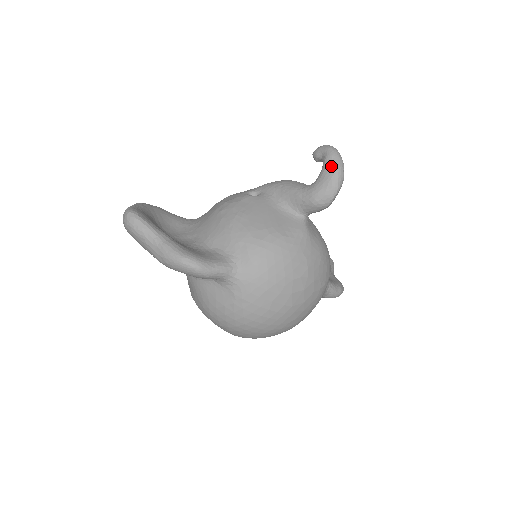
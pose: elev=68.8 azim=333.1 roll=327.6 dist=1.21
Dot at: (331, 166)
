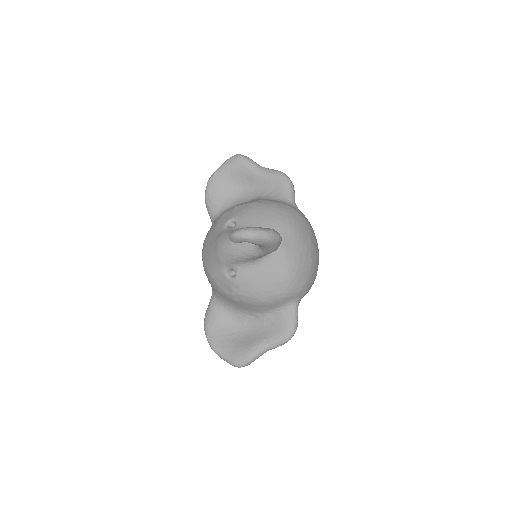
Dot at: (263, 243)
